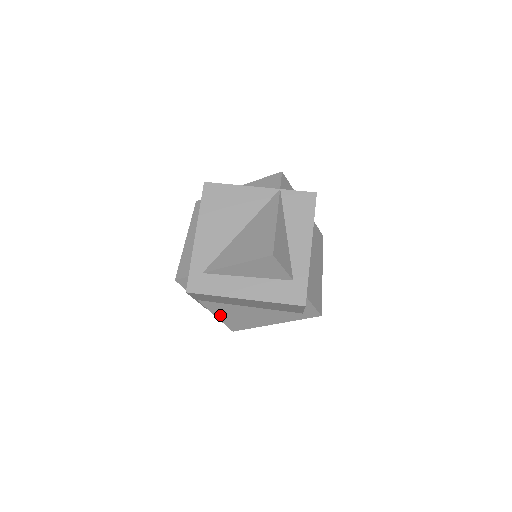
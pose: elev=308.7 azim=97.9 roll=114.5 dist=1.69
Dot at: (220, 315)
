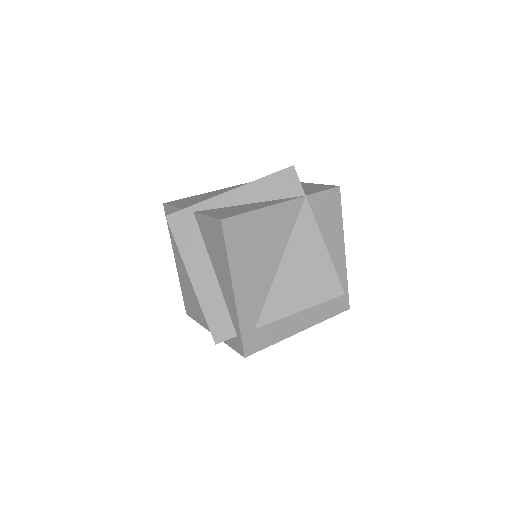
Dot at: occluded
